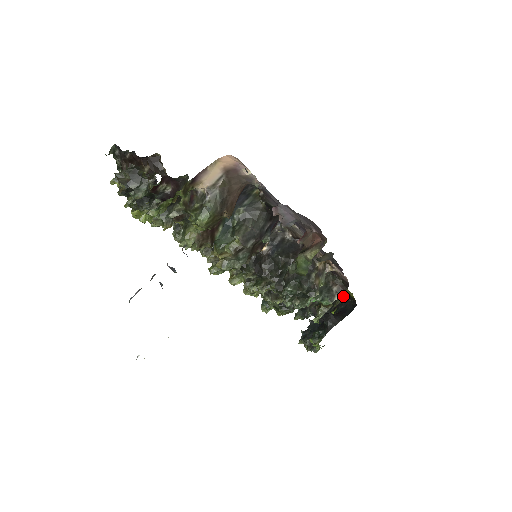
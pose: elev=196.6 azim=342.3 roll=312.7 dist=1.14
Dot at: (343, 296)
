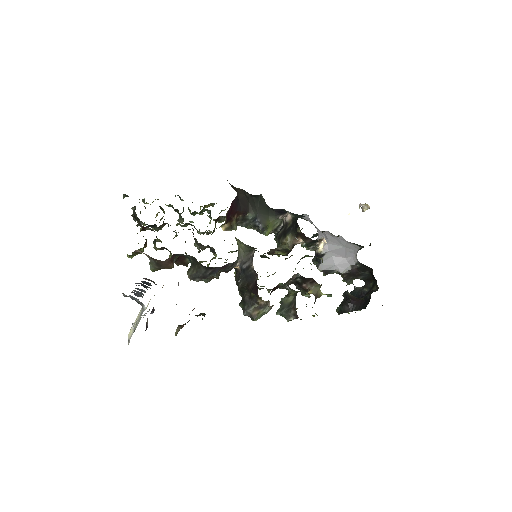
Dot at: occluded
